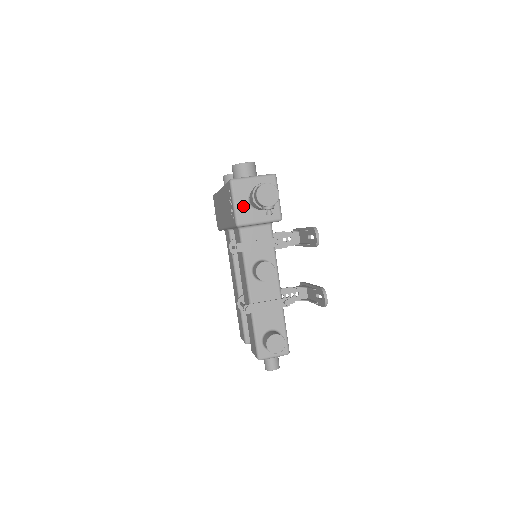
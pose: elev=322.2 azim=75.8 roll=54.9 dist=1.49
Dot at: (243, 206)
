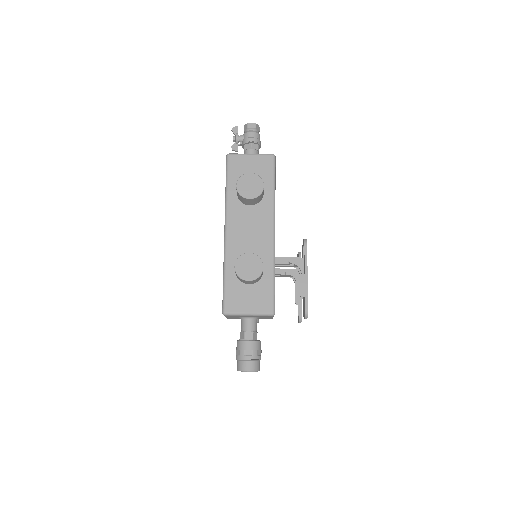
Dot at: occluded
